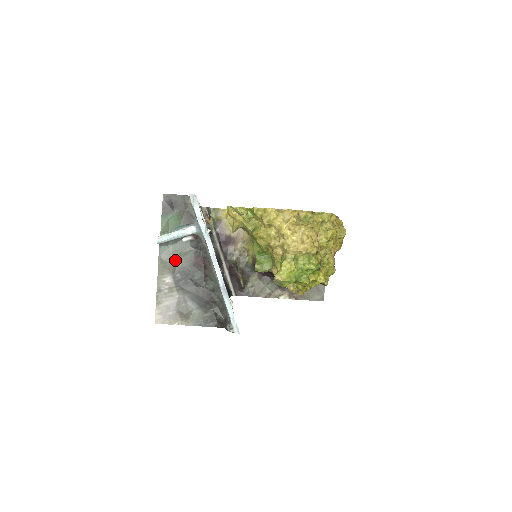
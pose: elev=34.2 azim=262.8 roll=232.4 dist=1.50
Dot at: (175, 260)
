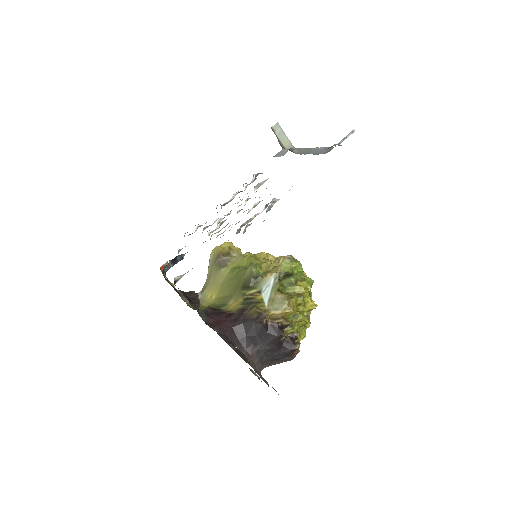
Dot at: occluded
